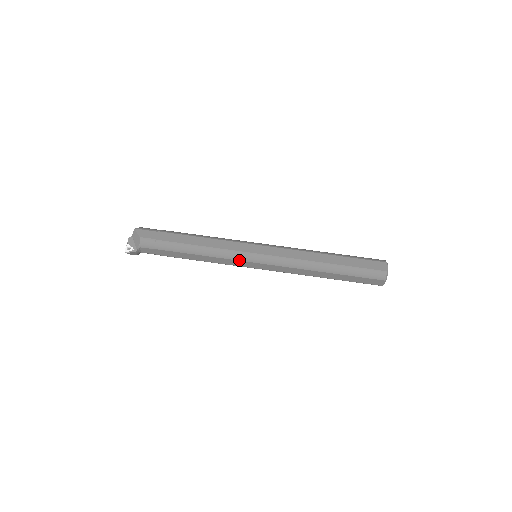
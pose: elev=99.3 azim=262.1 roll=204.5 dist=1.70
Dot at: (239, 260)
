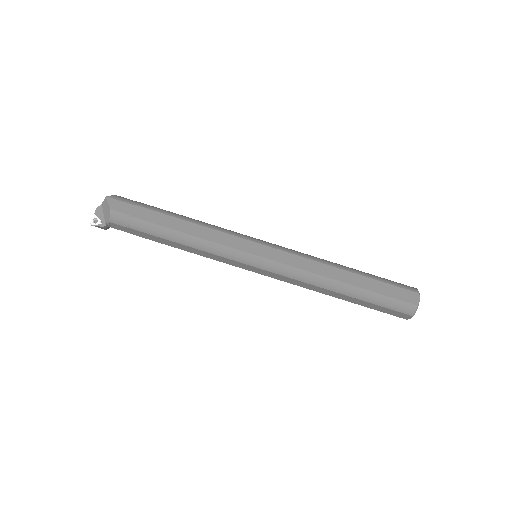
Dot at: (233, 260)
